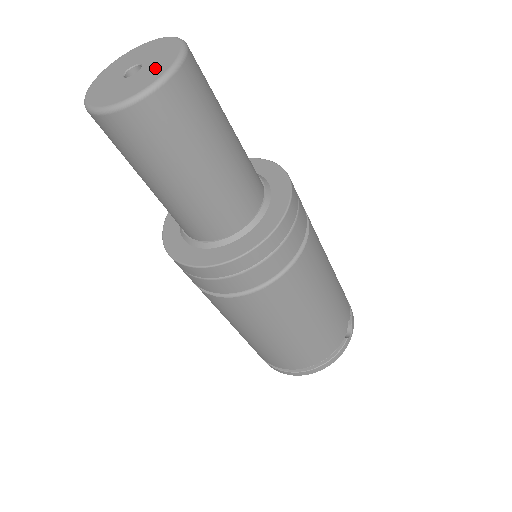
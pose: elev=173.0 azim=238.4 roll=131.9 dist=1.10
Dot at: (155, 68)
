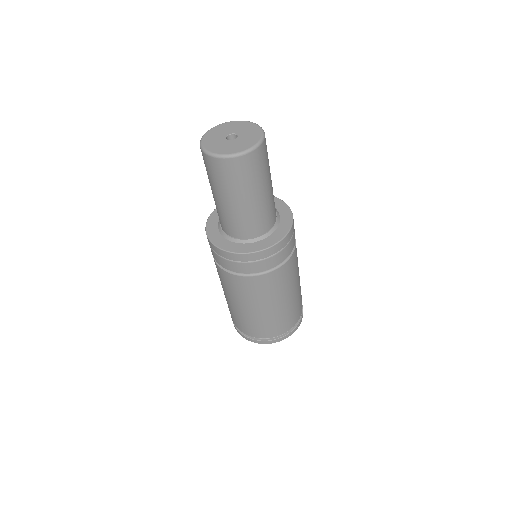
Dot at: (250, 137)
